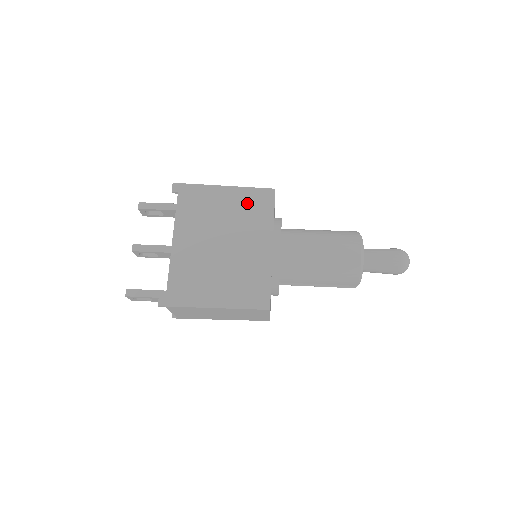
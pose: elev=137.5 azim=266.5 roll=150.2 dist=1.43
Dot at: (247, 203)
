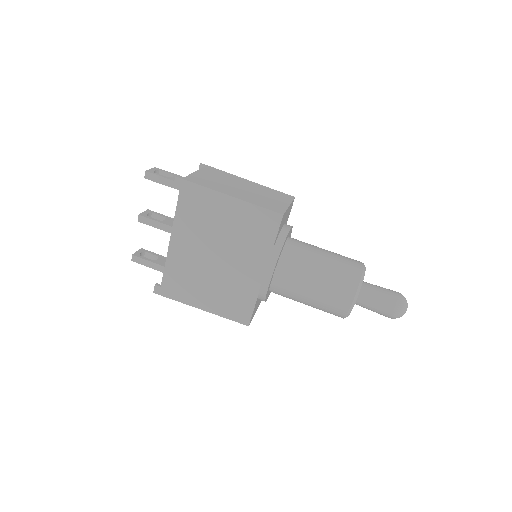
Dot at: (249, 222)
